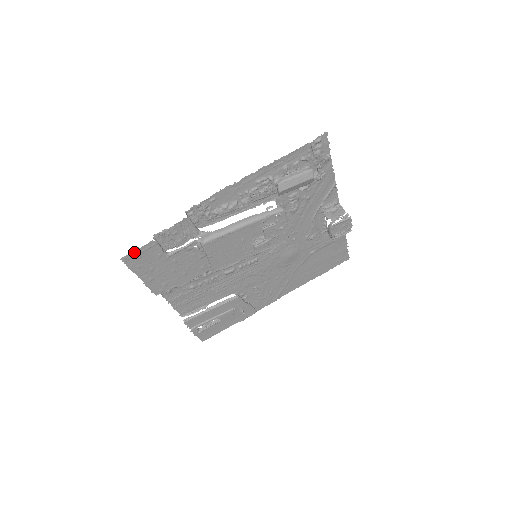
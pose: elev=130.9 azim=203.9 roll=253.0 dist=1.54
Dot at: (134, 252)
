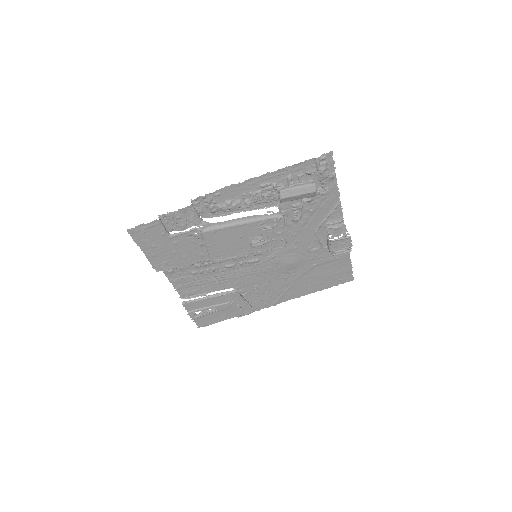
Dot at: (140, 227)
